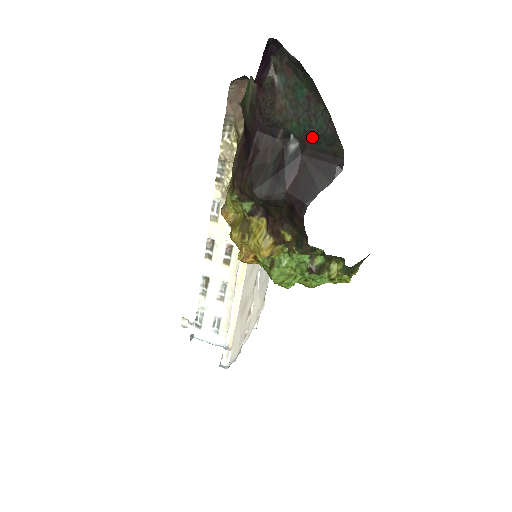
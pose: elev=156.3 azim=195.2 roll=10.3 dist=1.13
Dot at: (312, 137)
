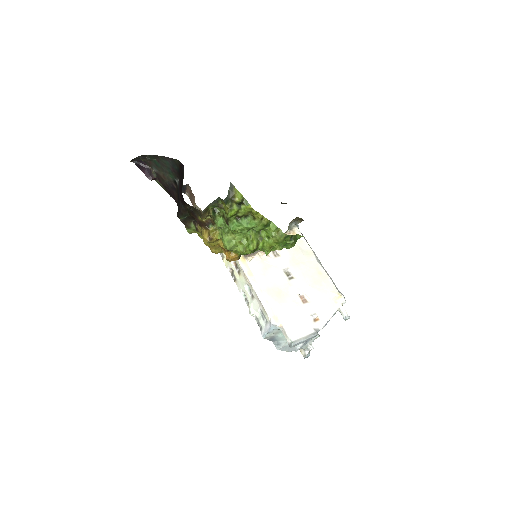
Dot at: (174, 171)
